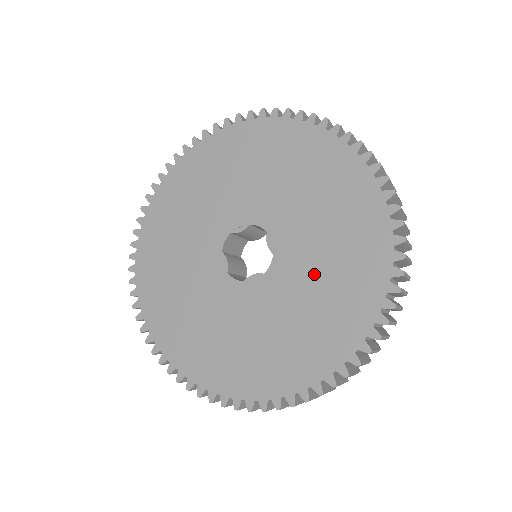
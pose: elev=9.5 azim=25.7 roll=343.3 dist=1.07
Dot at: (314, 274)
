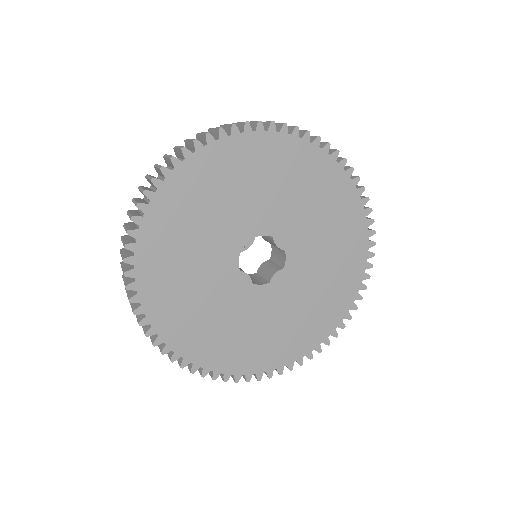
Dot at: (321, 249)
